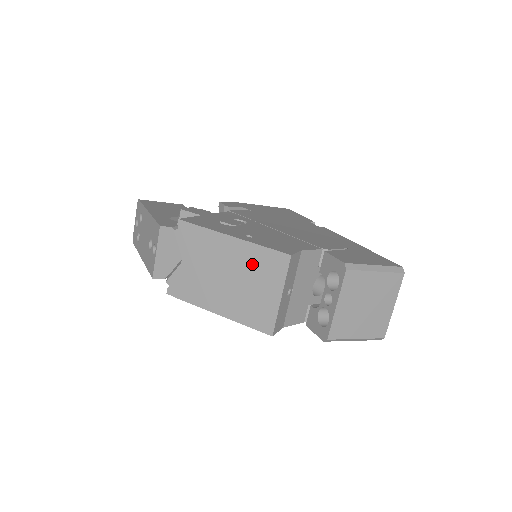
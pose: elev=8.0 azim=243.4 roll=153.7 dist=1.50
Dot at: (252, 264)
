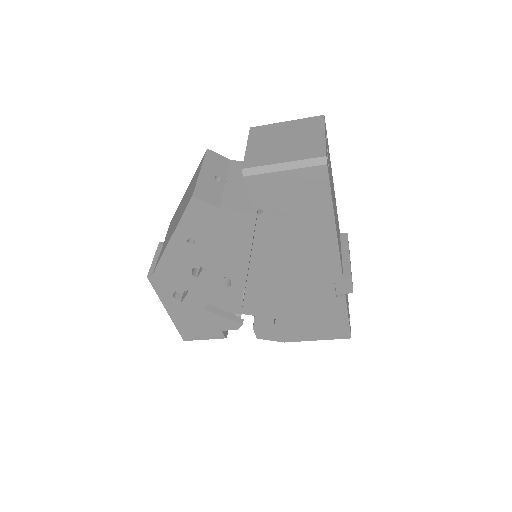
Dot at: (191, 184)
